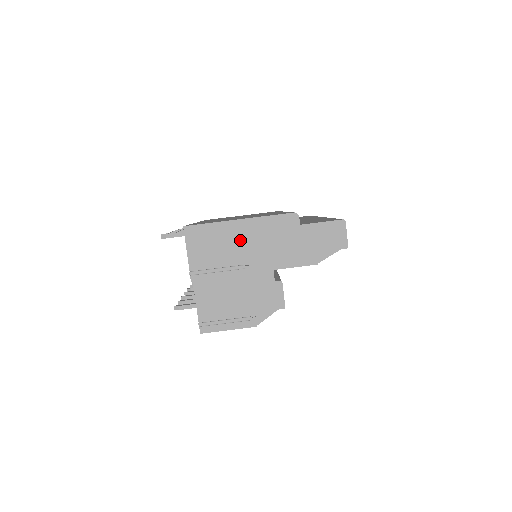
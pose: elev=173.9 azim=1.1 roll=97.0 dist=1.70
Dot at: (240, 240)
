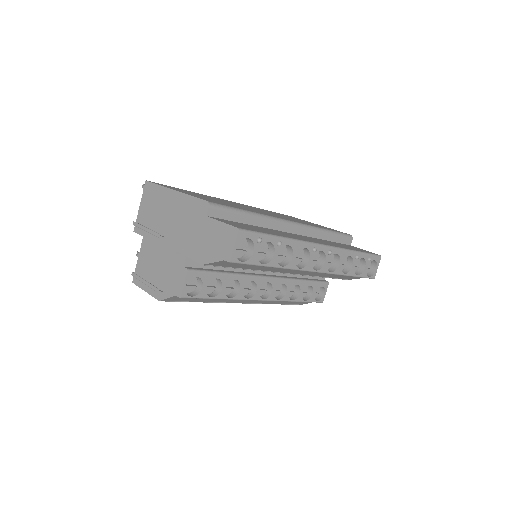
Dot at: (168, 210)
